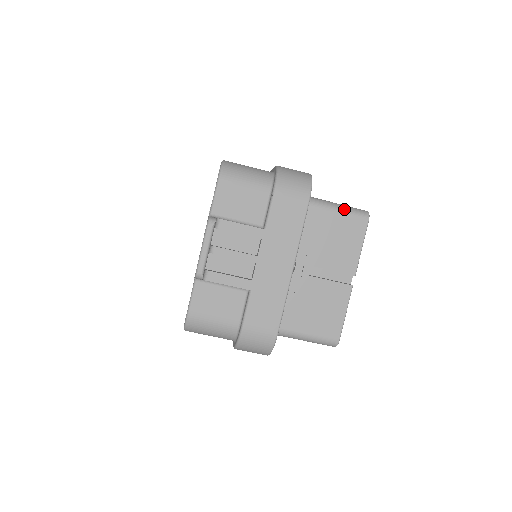
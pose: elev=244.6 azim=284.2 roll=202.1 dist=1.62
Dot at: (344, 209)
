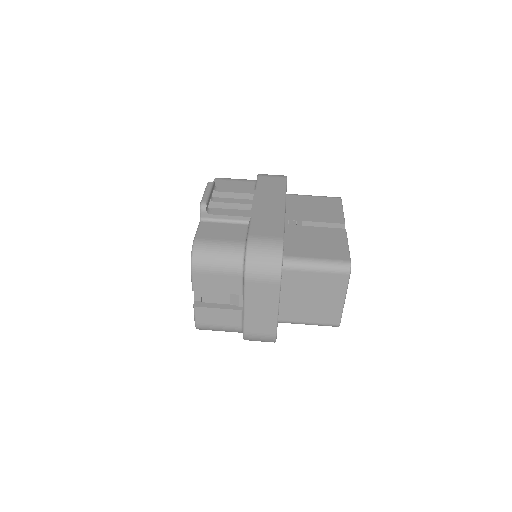
Dot at: (318, 196)
